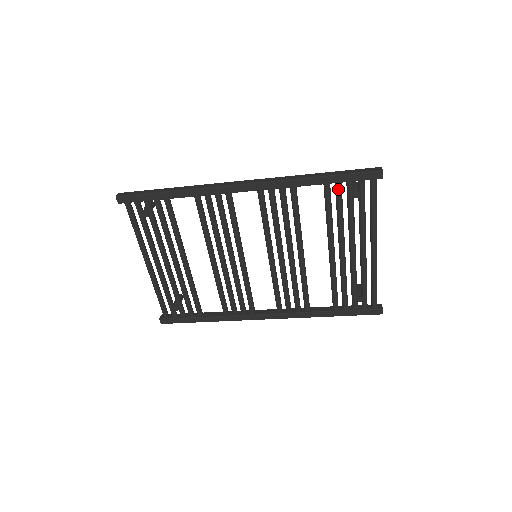
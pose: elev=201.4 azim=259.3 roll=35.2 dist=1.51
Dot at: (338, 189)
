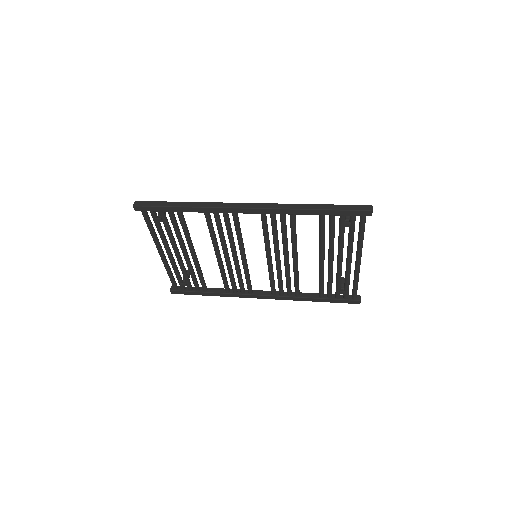
Dot at: (332, 219)
